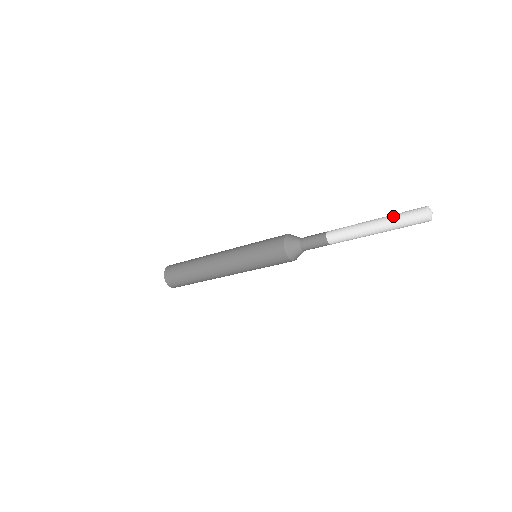
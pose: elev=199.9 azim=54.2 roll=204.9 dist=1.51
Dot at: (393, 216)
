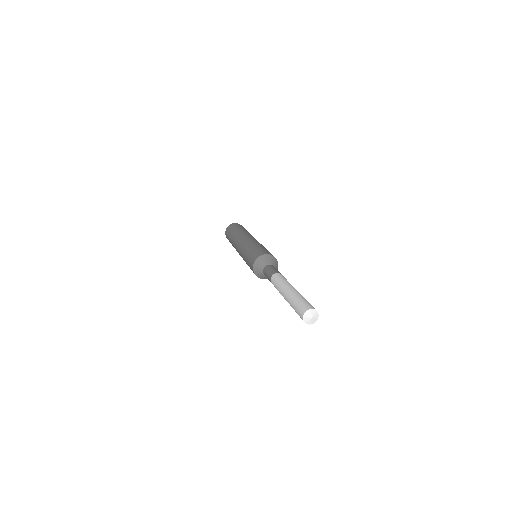
Dot at: (294, 297)
